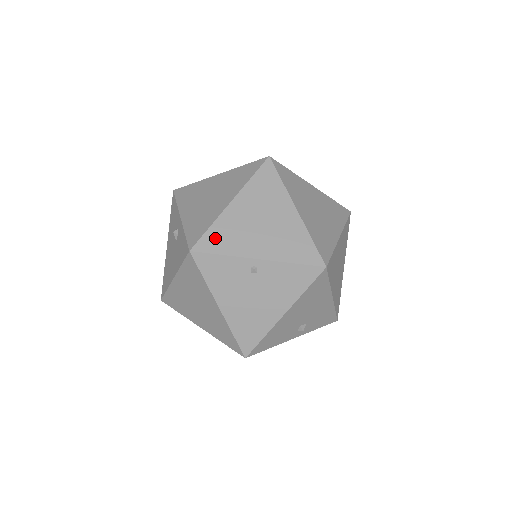
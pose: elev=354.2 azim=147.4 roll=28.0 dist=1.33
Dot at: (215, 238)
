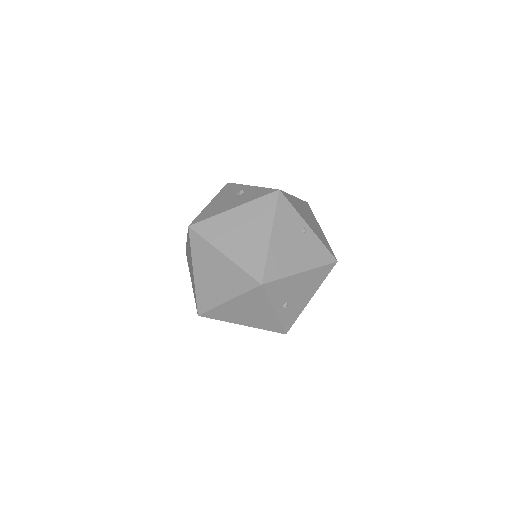
Dot at: (290, 199)
